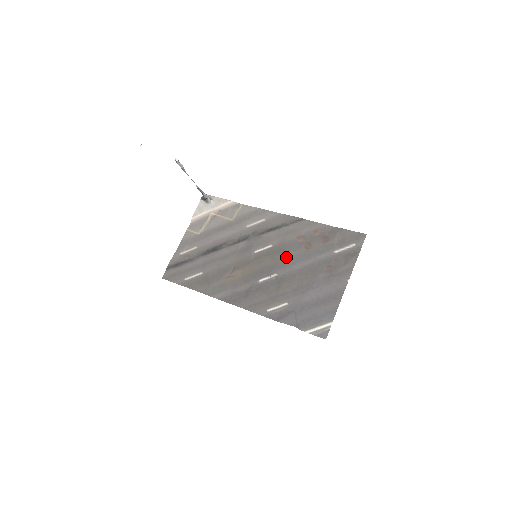
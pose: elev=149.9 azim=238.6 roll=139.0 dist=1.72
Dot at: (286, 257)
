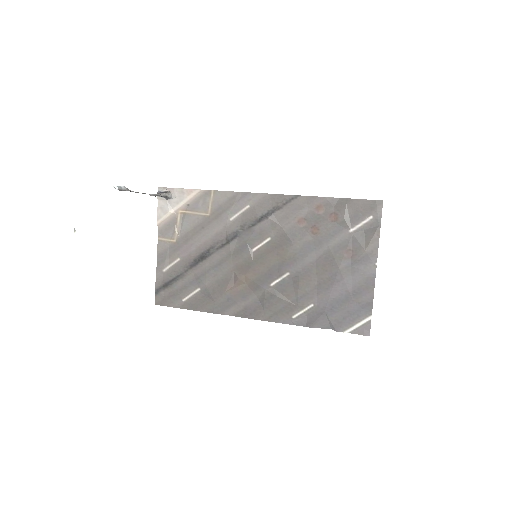
Dot at: (293, 250)
